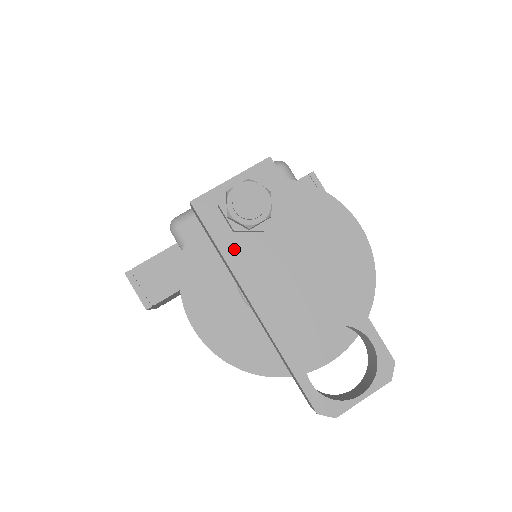
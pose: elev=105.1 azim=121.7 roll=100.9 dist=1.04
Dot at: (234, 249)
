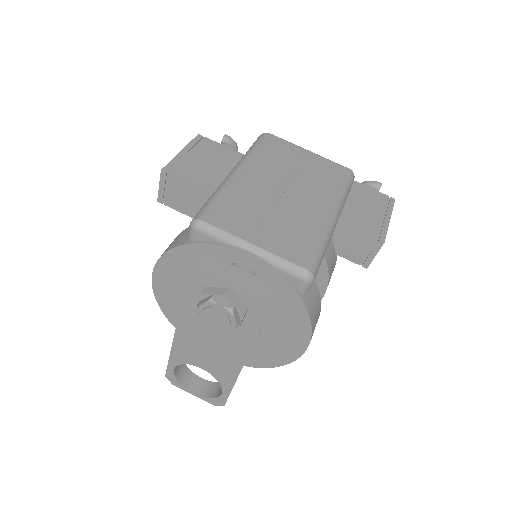
Dot at: (192, 307)
